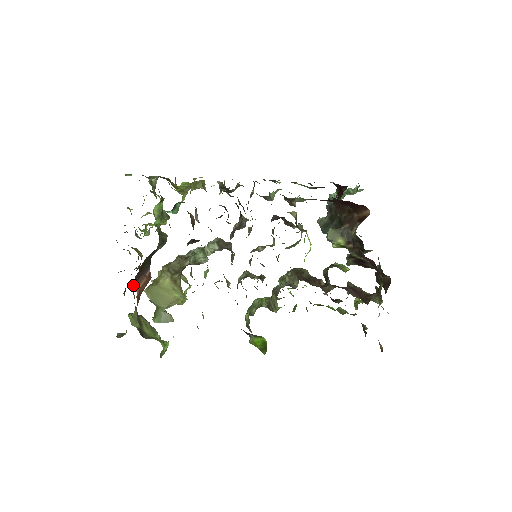
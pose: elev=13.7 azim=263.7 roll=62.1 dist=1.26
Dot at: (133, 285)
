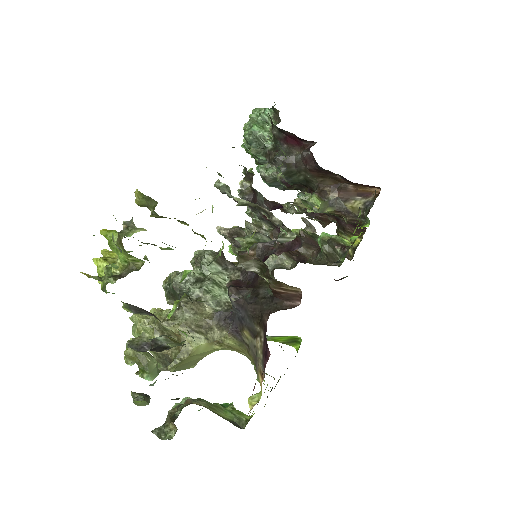
Dot at: occluded
